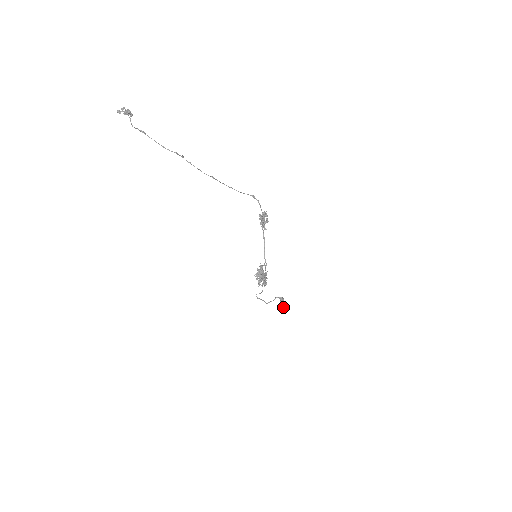
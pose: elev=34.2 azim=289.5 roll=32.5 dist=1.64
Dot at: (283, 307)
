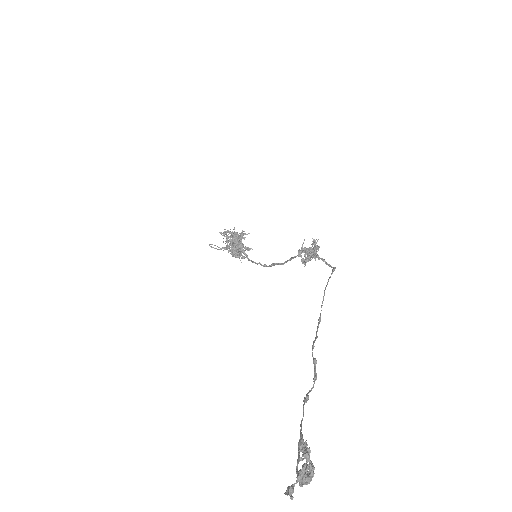
Dot at: (240, 256)
